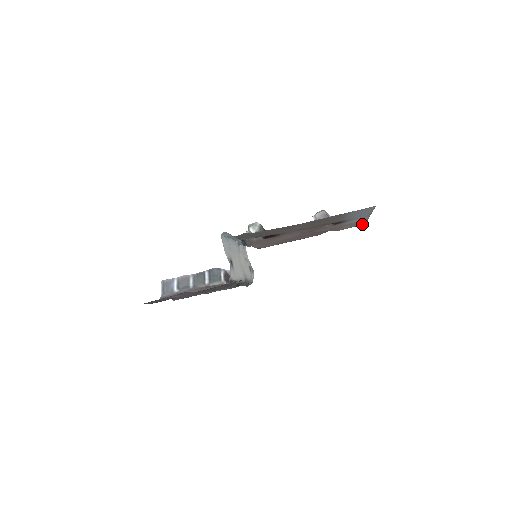
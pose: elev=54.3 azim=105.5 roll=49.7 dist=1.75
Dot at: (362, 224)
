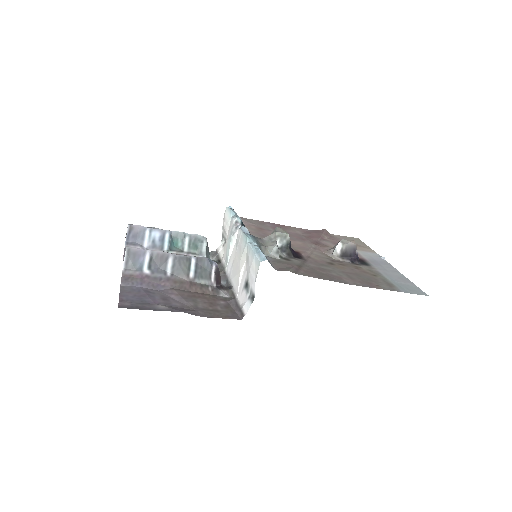
Dot at: occluded
